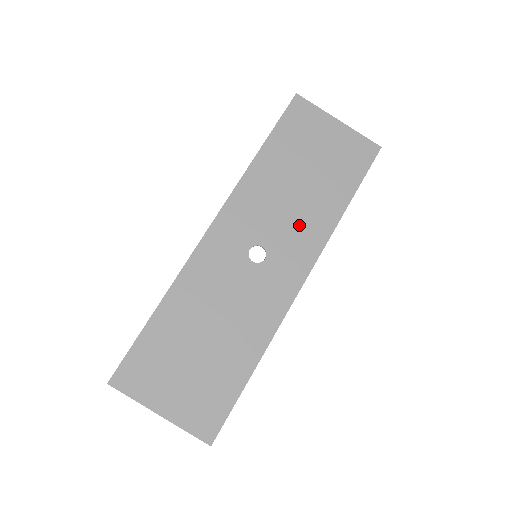
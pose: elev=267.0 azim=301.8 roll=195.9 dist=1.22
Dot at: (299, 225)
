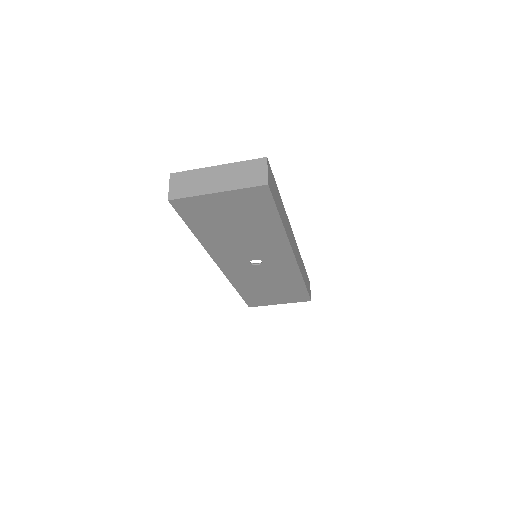
Dot at: (263, 245)
